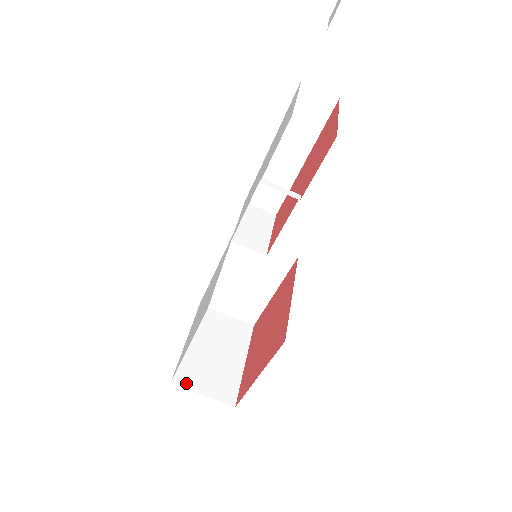
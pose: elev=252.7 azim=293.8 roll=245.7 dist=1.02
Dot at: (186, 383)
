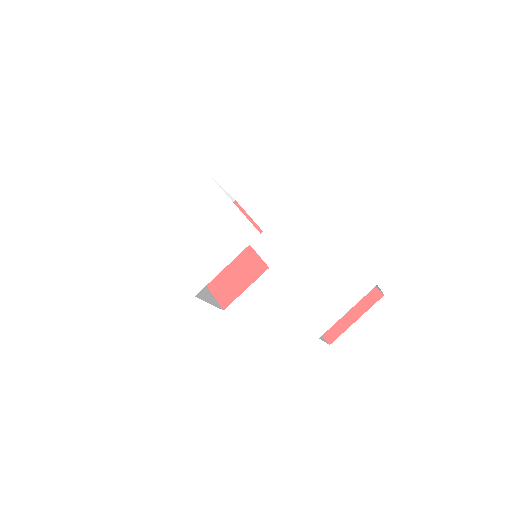
Dot at: occluded
